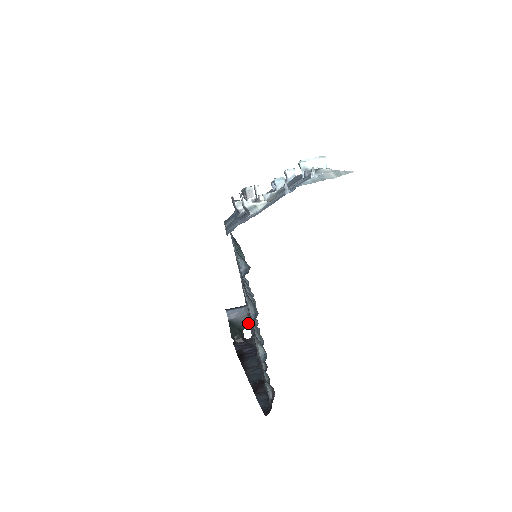
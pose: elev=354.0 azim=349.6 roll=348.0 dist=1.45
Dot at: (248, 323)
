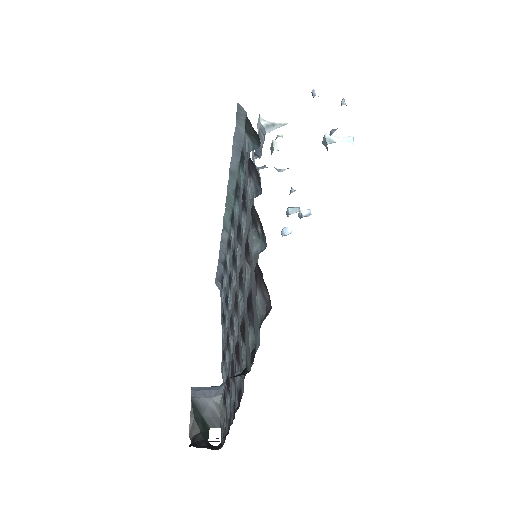
Dot at: (220, 416)
